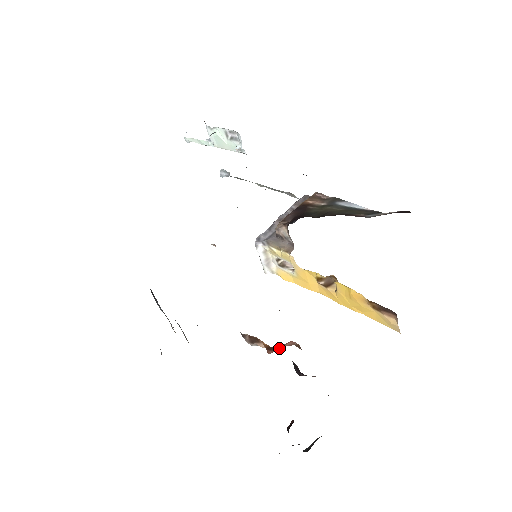
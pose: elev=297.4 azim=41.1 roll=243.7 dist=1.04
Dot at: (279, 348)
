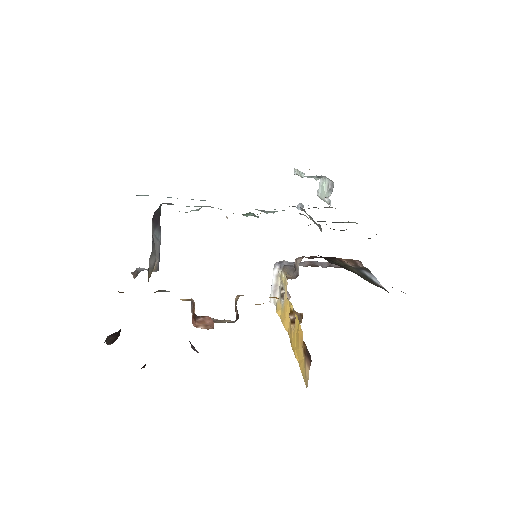
Dot at: (201, 321)
